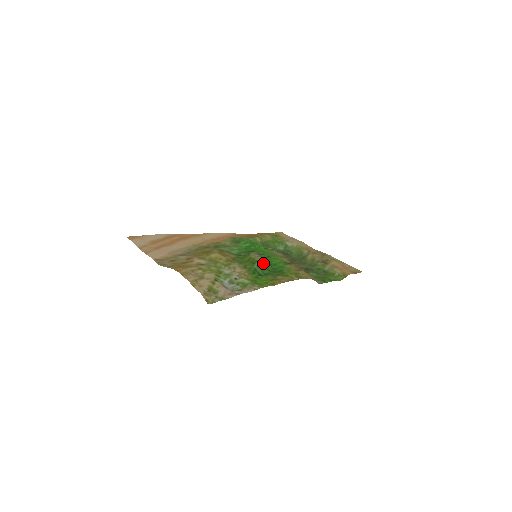
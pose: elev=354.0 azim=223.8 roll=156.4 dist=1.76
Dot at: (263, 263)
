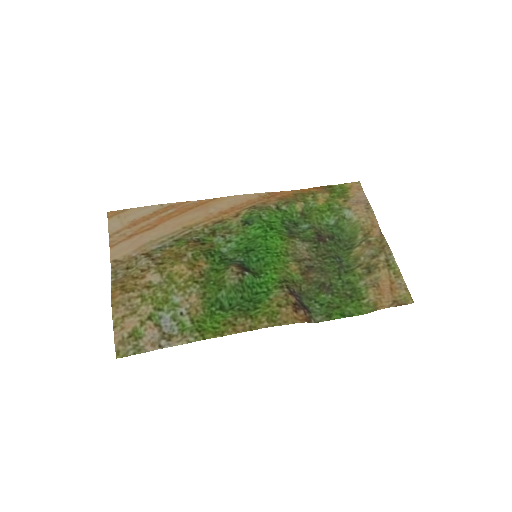
Dot at: (235, 289)
